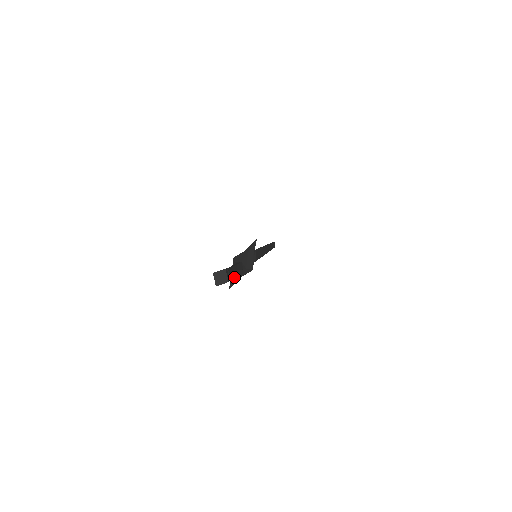
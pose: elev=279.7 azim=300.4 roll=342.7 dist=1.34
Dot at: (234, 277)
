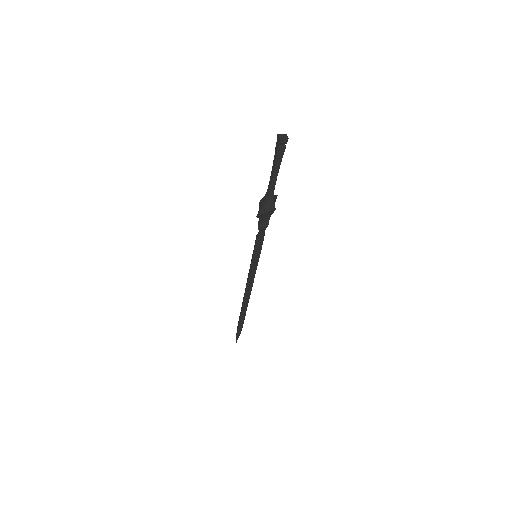
Dot at: (263, 205)
